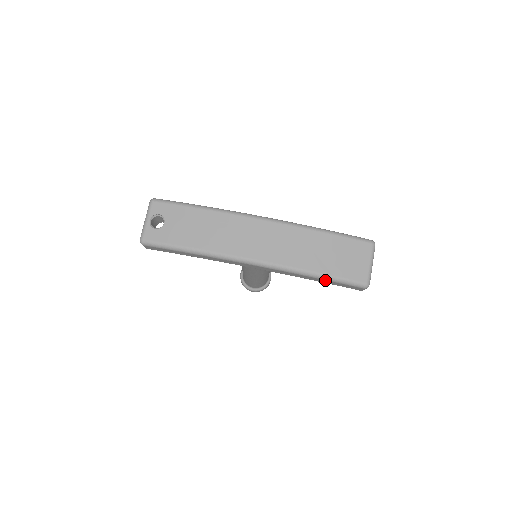
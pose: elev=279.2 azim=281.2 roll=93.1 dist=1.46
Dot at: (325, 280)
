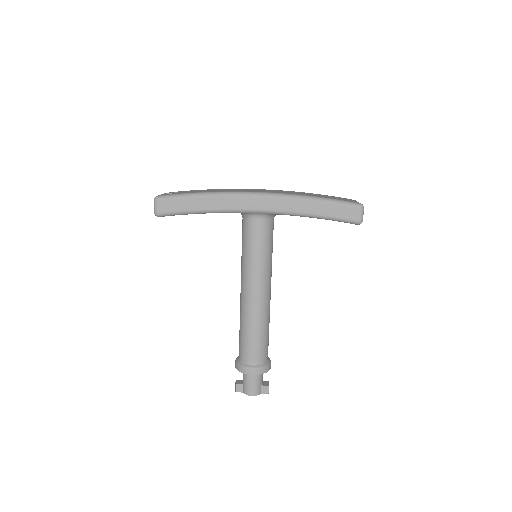
Dot at: (324, 203)
